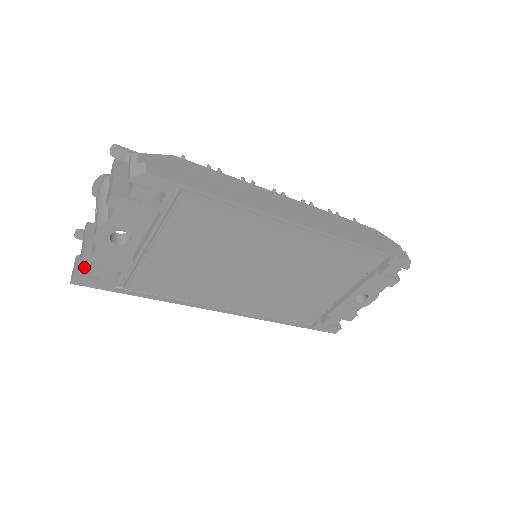
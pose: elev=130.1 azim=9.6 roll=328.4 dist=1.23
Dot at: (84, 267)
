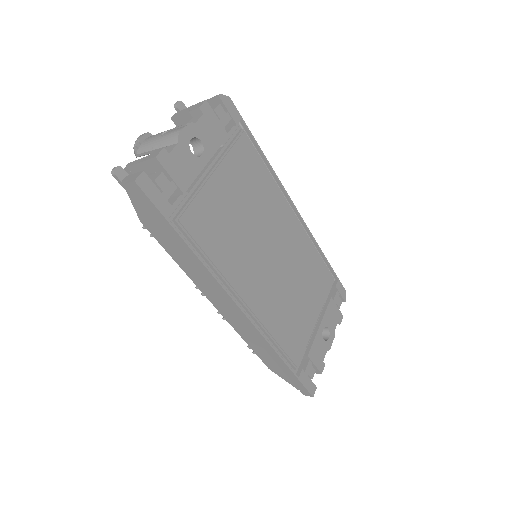
Dot at: occluded
